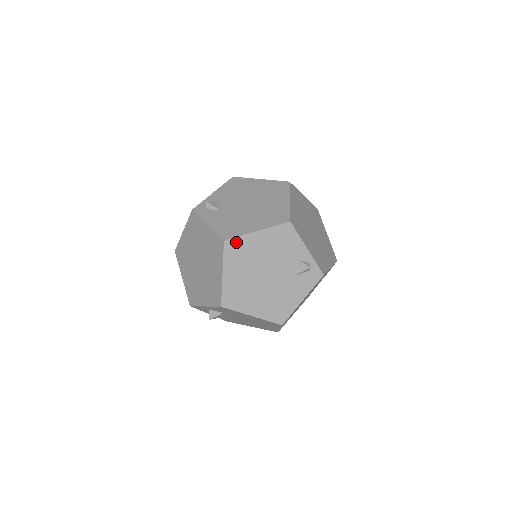
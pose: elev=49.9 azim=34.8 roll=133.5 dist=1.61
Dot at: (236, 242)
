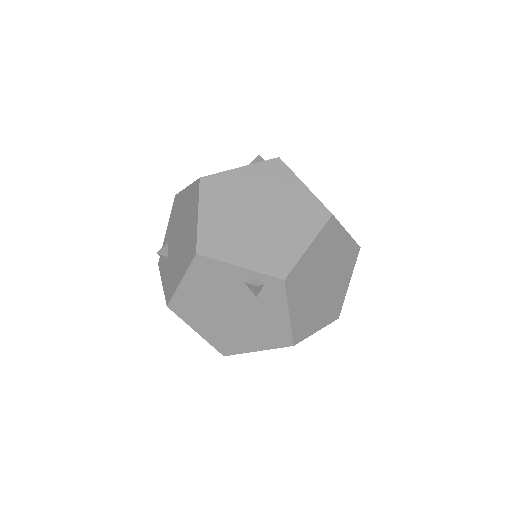
Dot at: (176, 301)
